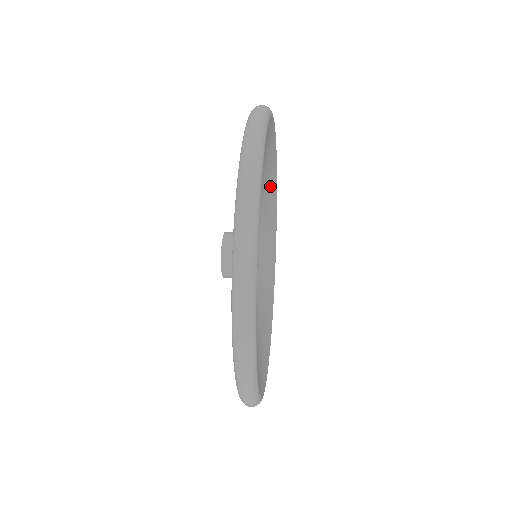
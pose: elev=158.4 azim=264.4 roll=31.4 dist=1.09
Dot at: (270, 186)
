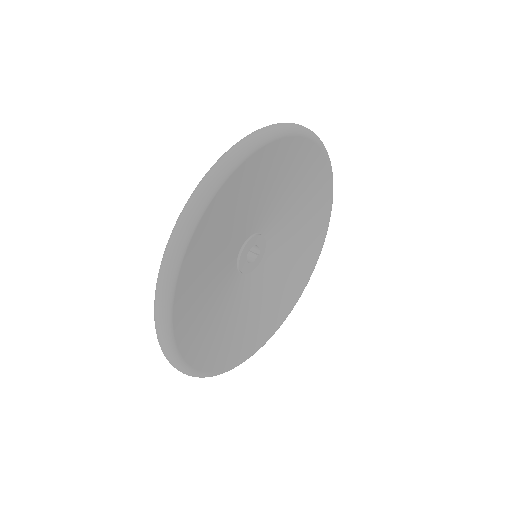
Dot at: (307, 176)
